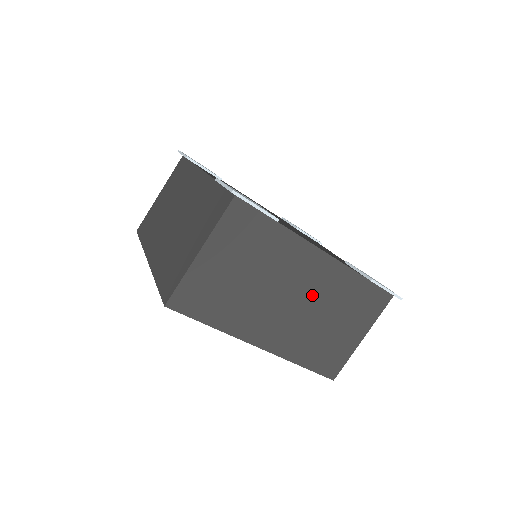
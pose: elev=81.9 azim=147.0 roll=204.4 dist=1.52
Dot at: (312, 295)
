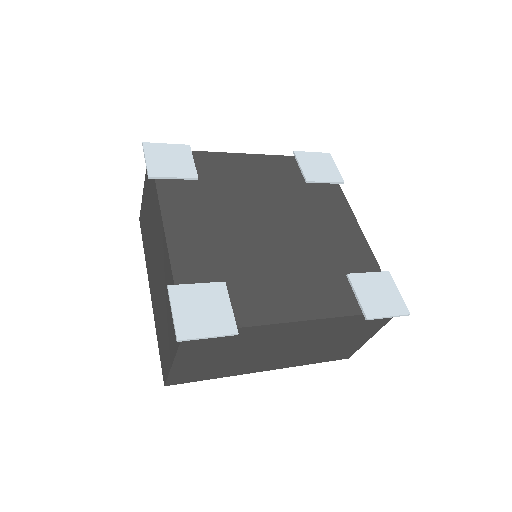
Dot at: (303, 340)
